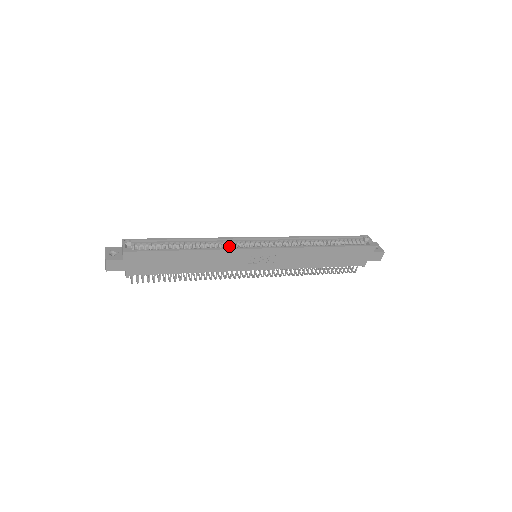
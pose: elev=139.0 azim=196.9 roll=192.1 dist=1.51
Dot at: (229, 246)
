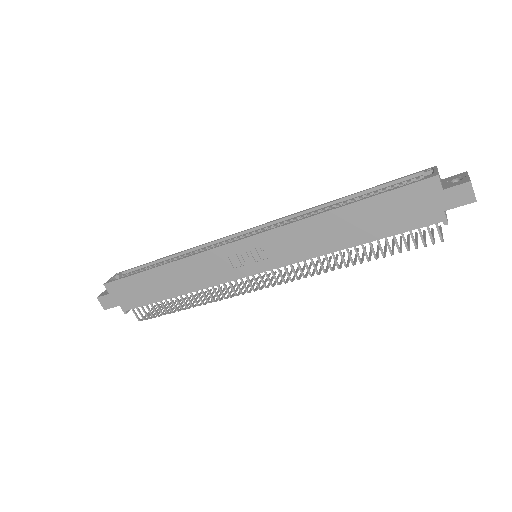
Dot at: occluded
